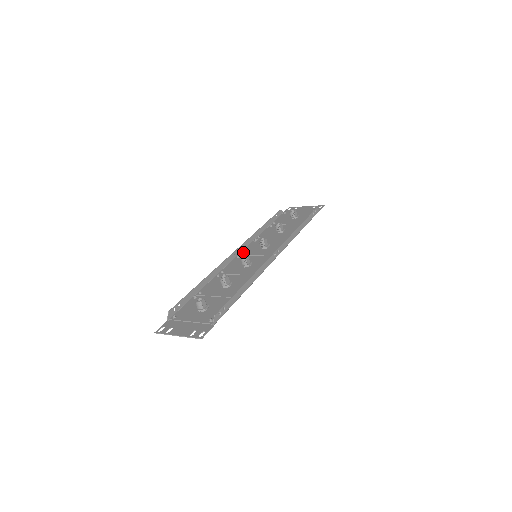
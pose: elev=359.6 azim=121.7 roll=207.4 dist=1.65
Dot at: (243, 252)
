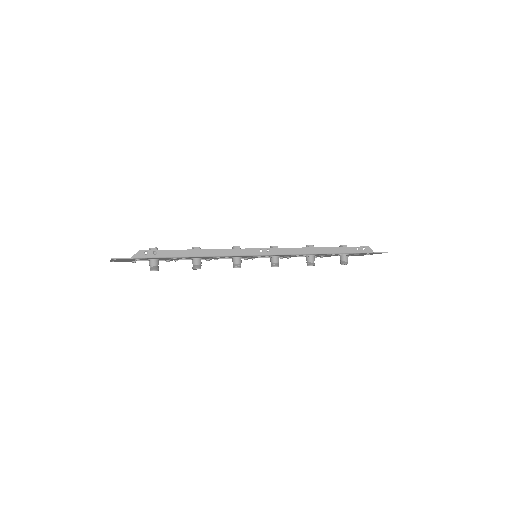
Dot at: occluded
